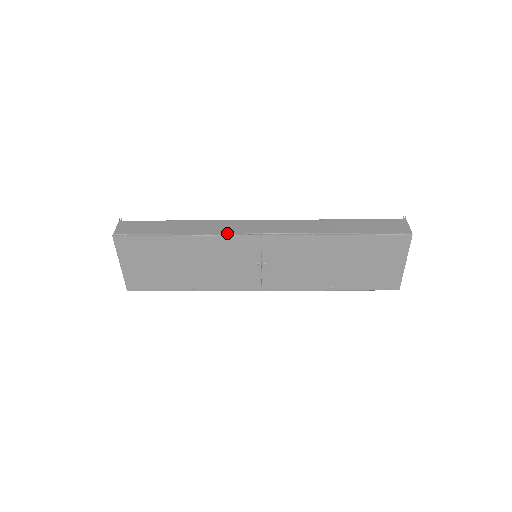
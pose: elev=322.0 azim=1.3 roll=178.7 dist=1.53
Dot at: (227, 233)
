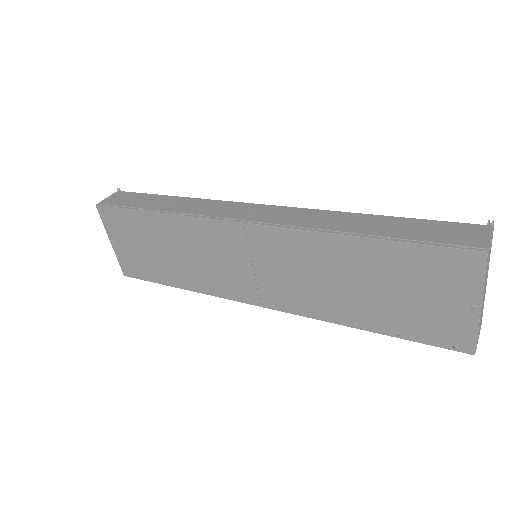
Dot at: (206, 215)
